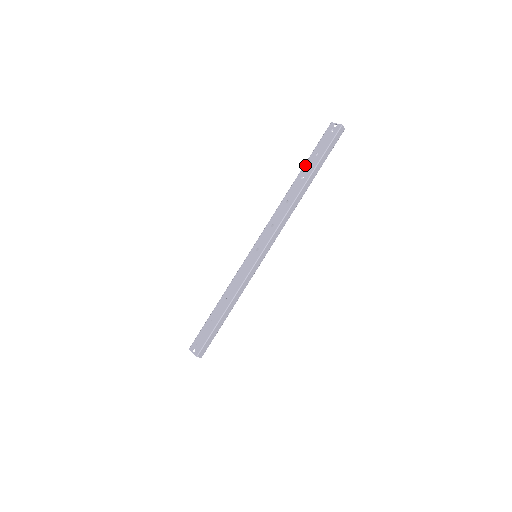
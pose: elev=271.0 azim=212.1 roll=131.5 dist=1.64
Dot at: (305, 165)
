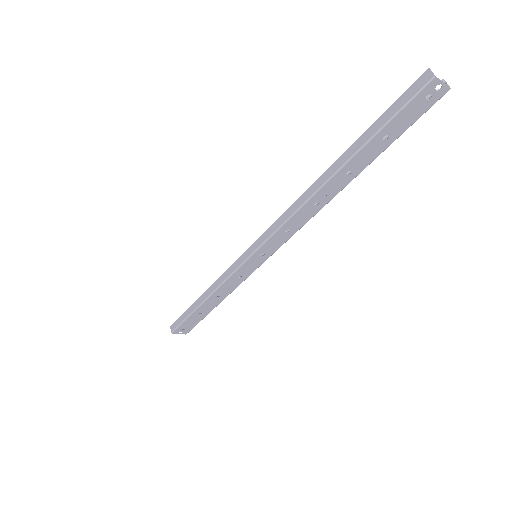
Dot at: (359, 154)
